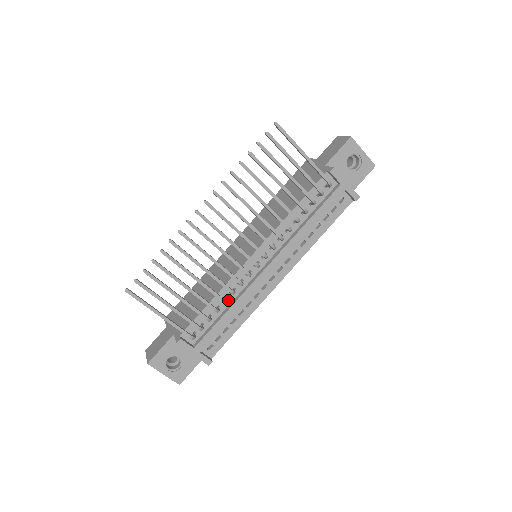
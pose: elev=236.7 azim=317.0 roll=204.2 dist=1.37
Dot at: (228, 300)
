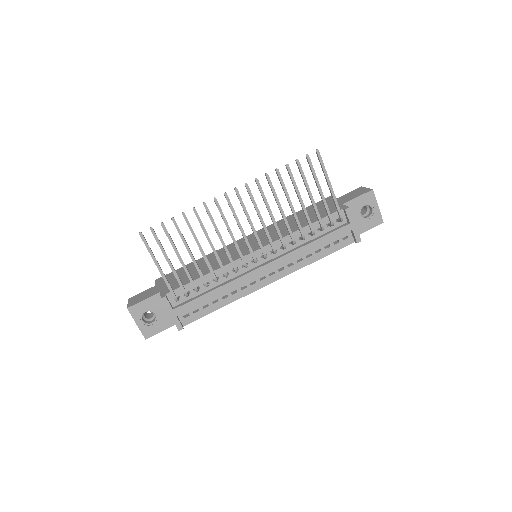
Dot at: (219, 281)
